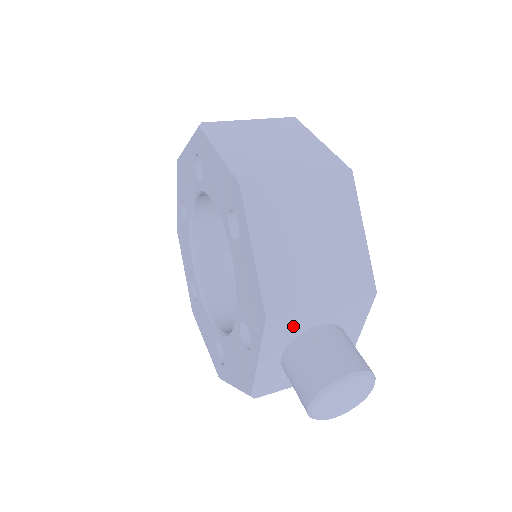
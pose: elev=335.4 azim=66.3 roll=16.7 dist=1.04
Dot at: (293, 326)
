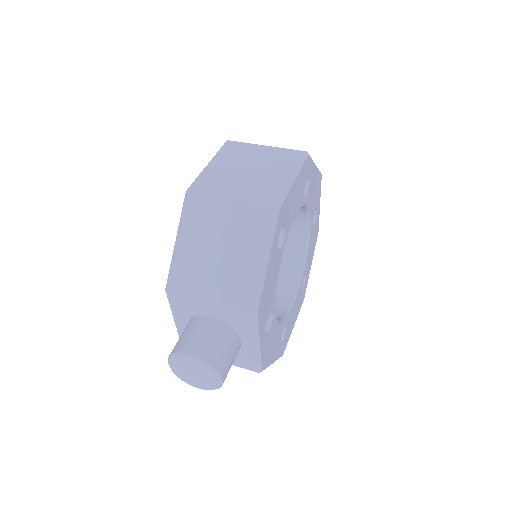
Dot at: (187, 305)
